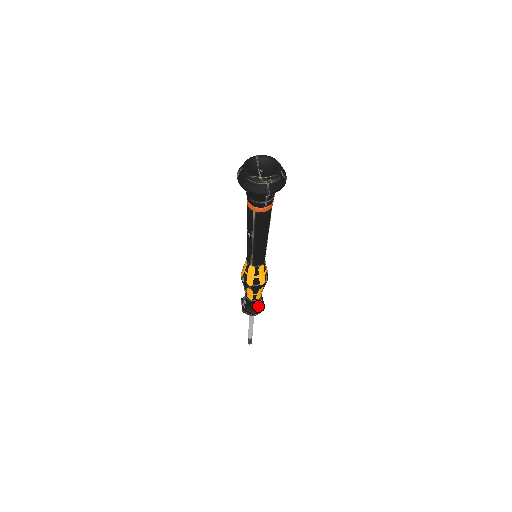
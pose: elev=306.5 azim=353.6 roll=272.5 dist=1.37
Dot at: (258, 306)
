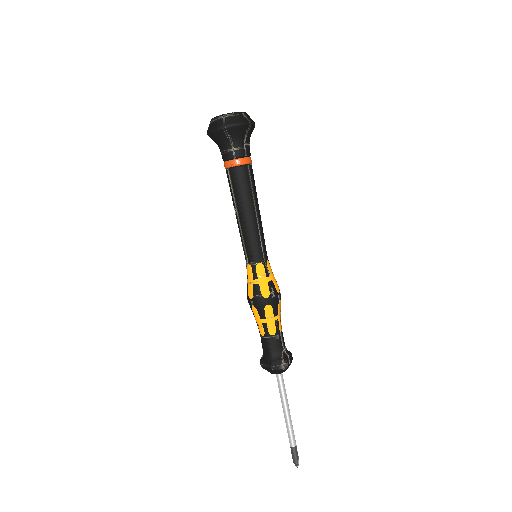
Dot at: (277, 354)
